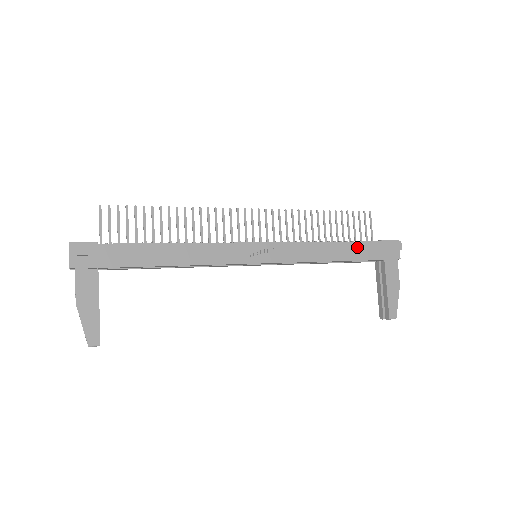
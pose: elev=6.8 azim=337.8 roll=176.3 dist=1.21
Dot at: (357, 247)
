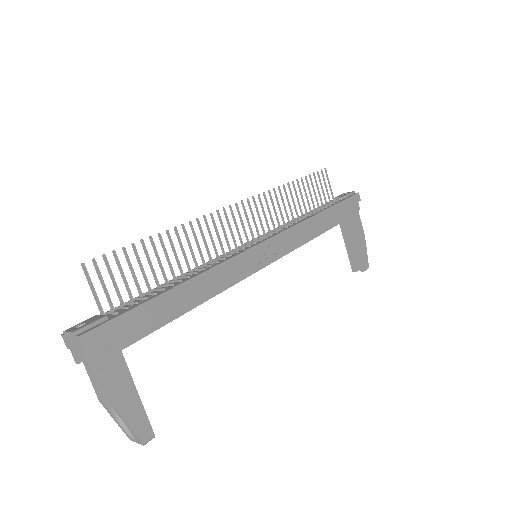
Dot at: (333, 212)
